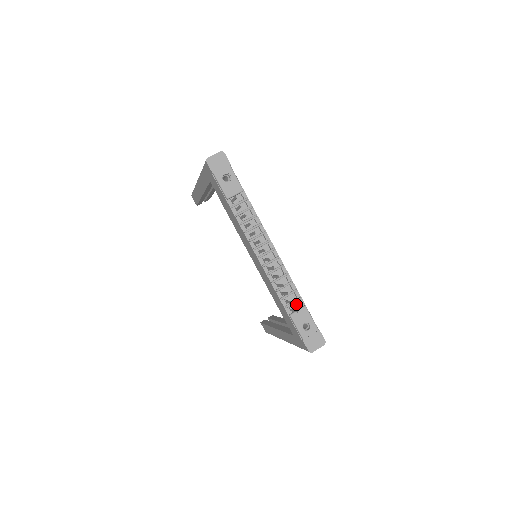
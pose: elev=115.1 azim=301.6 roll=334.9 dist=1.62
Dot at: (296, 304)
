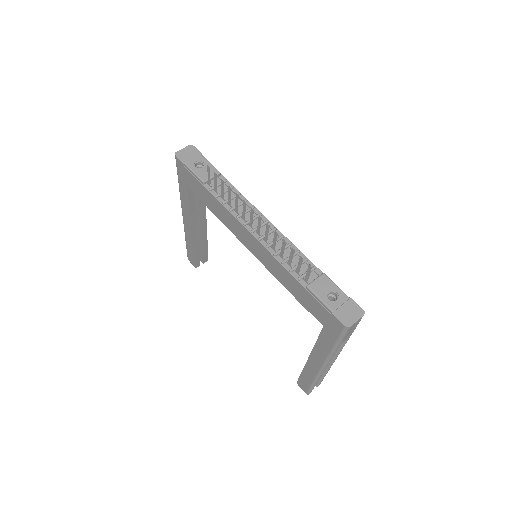
Dot at: (311, 274)
